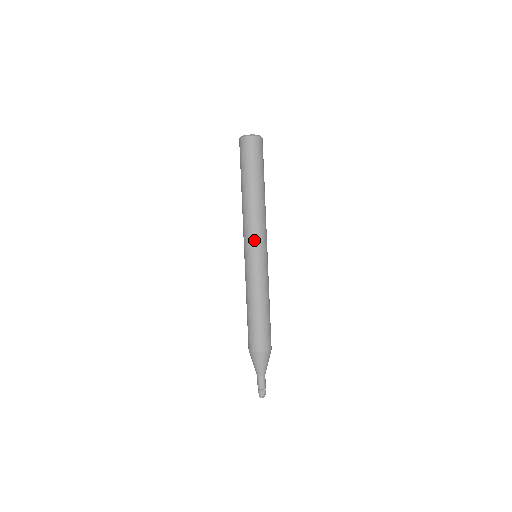
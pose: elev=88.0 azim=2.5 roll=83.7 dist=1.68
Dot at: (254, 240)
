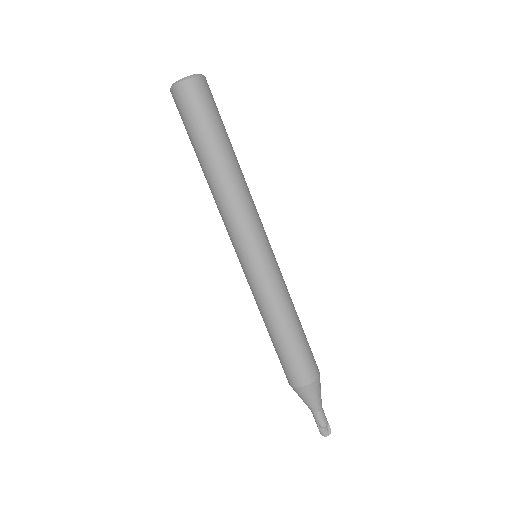
Dot at: (257, 233)
